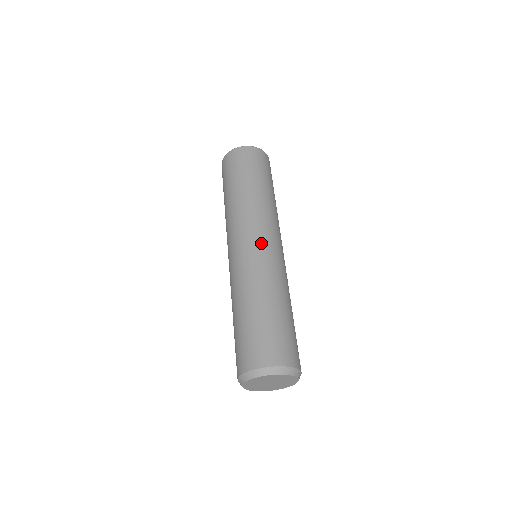
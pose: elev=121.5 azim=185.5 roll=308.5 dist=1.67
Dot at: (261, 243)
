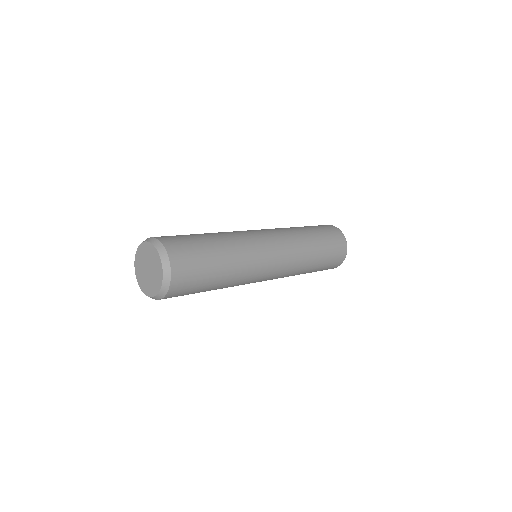
Dot at: (265, 236)
